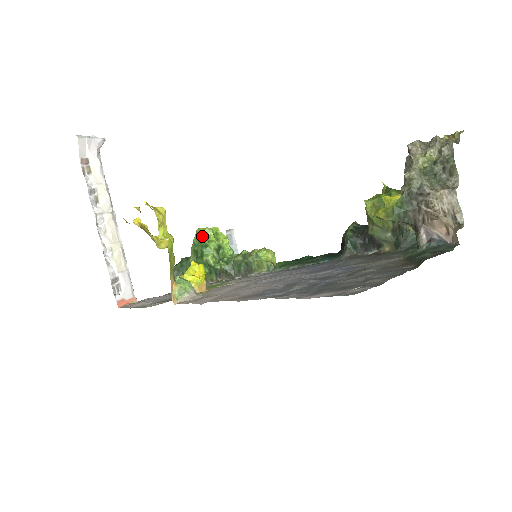
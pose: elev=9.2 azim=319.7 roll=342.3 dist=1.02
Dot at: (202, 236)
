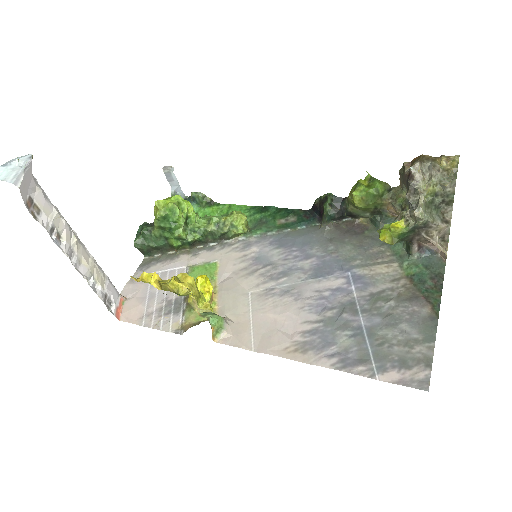
Dot at: (167, 214)
